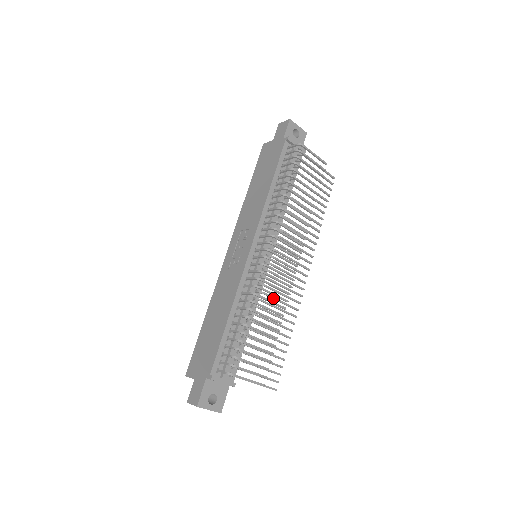
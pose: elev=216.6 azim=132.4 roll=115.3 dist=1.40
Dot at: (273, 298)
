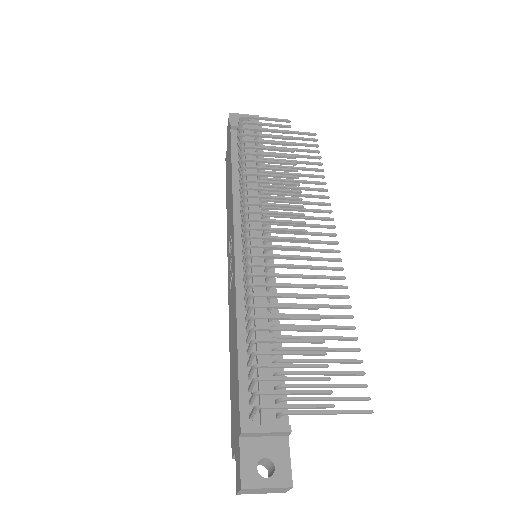
Dot at: occluded
